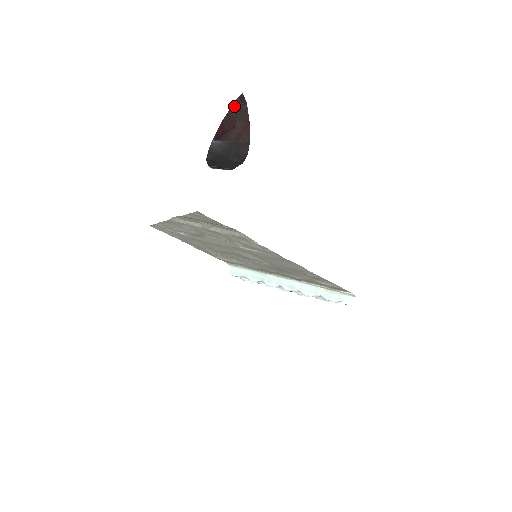
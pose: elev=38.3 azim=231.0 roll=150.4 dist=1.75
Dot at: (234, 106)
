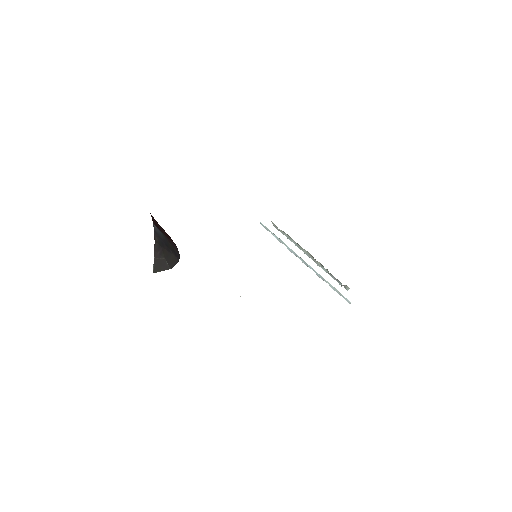
Dot at: occluded
